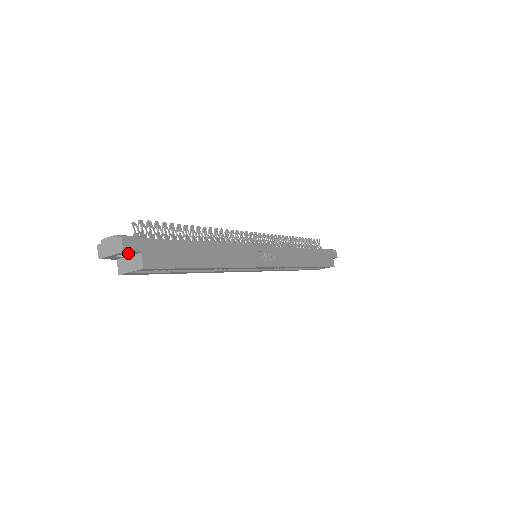
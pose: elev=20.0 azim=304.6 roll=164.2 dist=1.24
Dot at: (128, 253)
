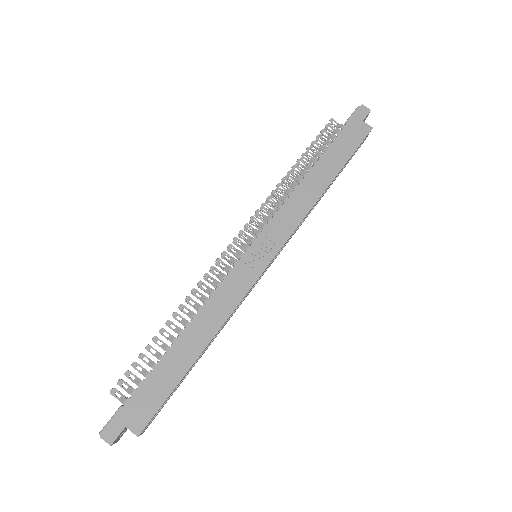
Dot at: (119, 435)
